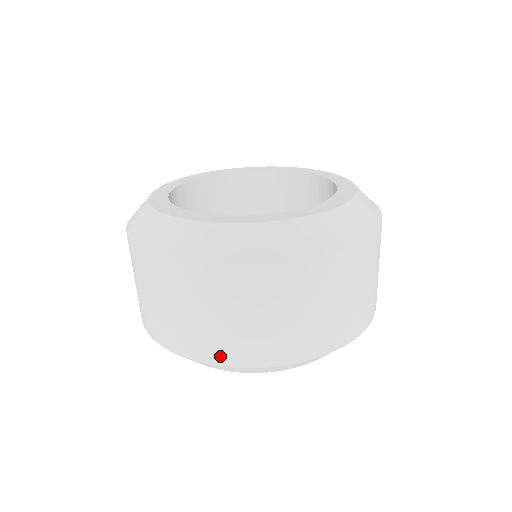
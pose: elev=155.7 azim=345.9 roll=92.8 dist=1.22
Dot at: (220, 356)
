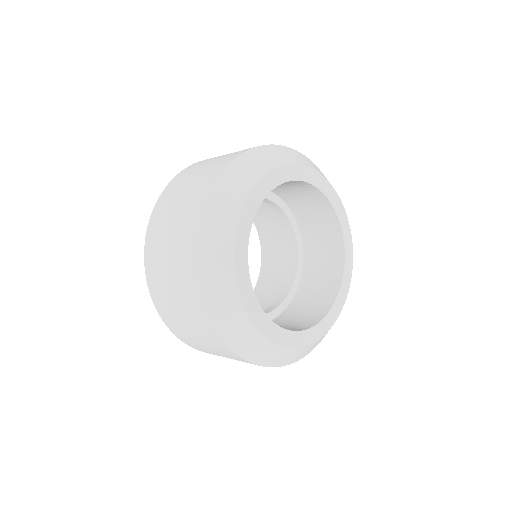
Dot at: (175, 331)
